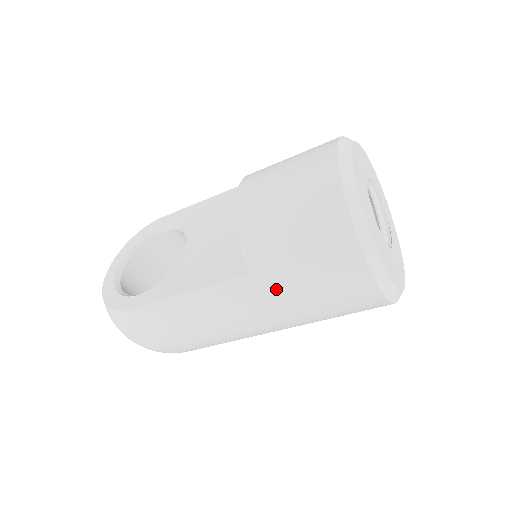
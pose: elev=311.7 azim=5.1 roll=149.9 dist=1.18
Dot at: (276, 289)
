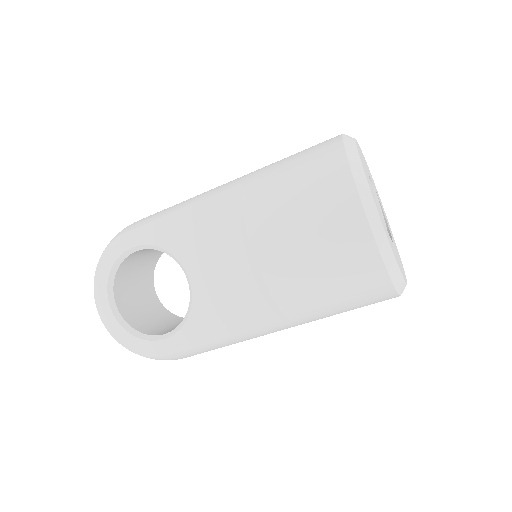
Dot at: (314, 320)
